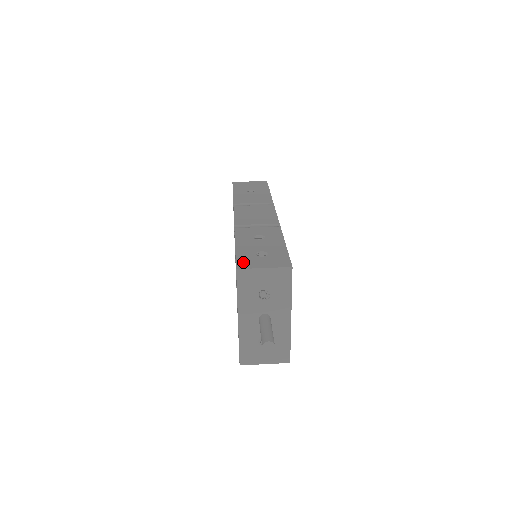
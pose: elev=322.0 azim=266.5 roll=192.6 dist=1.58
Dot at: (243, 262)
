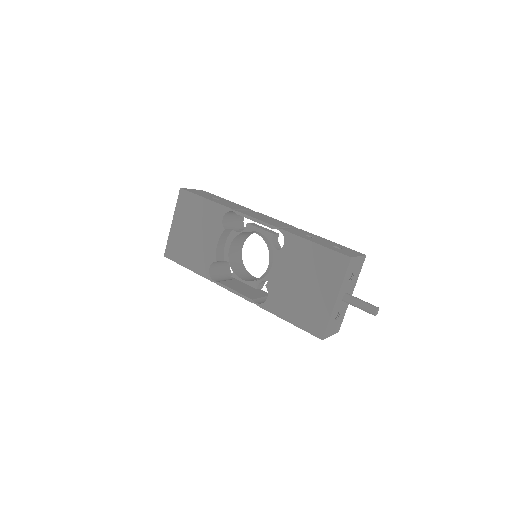
Dot at: (344, 253)
